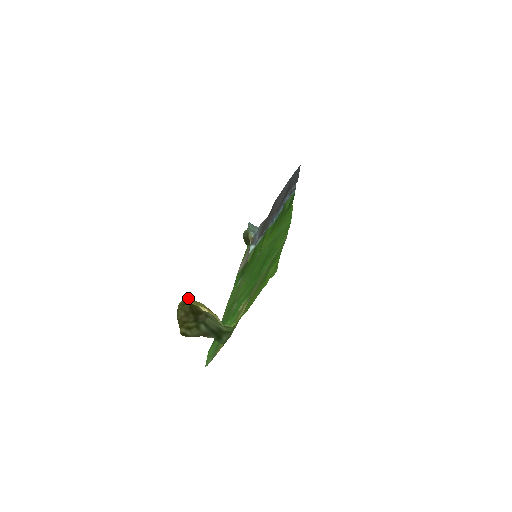
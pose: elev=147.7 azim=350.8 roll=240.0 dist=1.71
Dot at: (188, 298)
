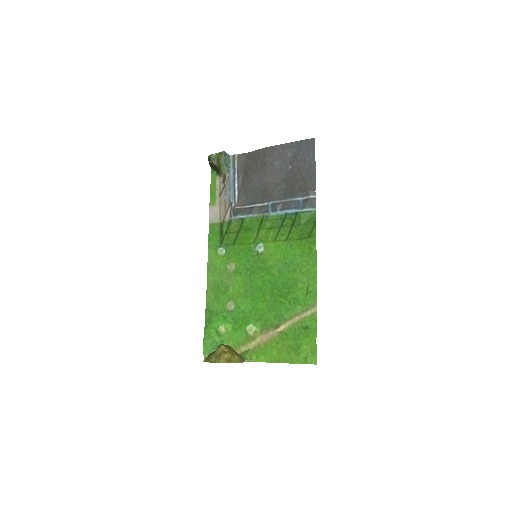
Dot at: (227, 355)
